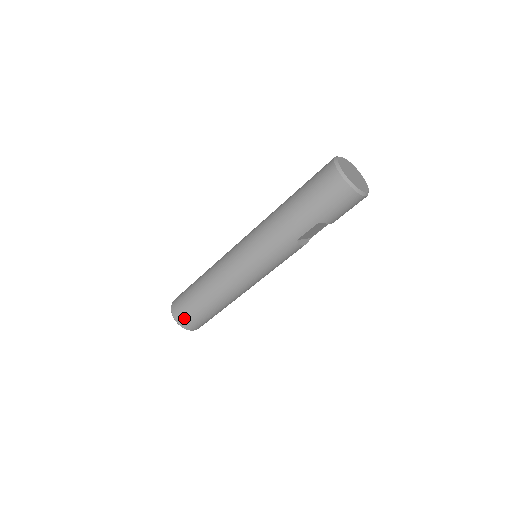
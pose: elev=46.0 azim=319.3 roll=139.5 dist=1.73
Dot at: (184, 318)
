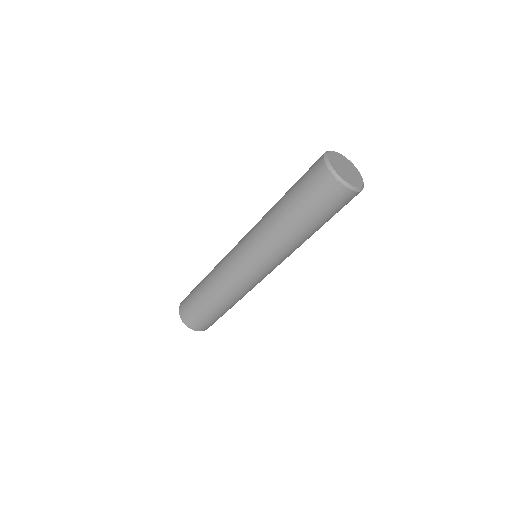
Dot at: (207, 326)
